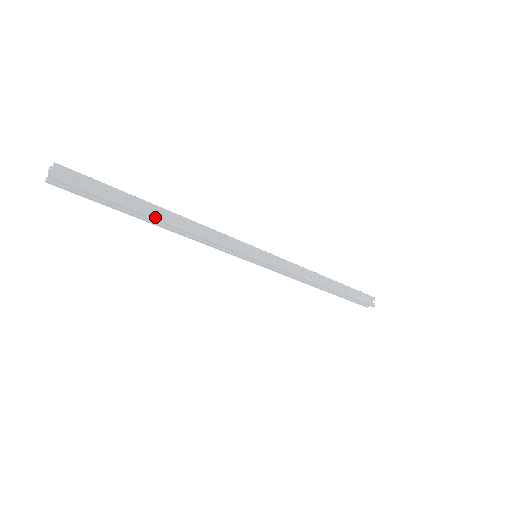
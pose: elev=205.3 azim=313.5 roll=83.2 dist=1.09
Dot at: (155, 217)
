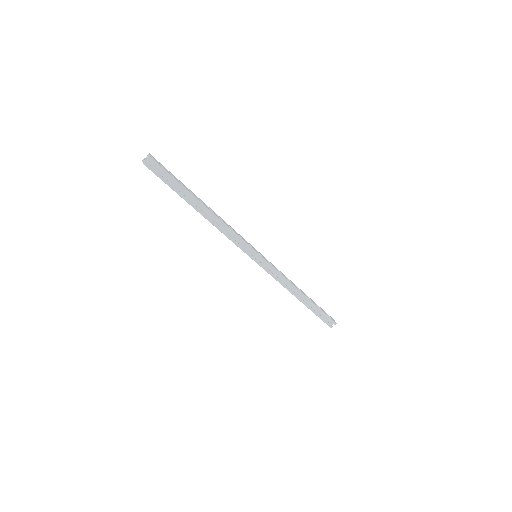
Dot at: (201, 202)
